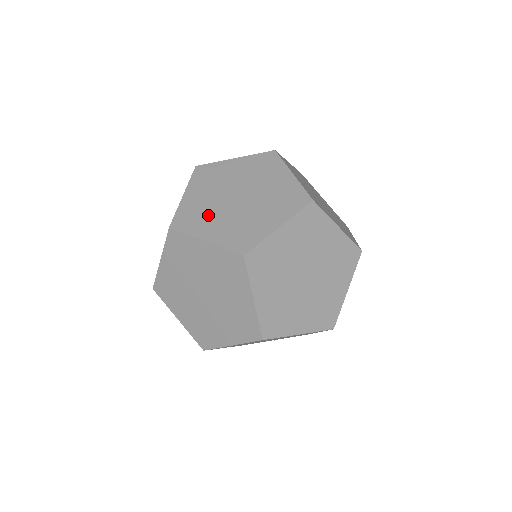
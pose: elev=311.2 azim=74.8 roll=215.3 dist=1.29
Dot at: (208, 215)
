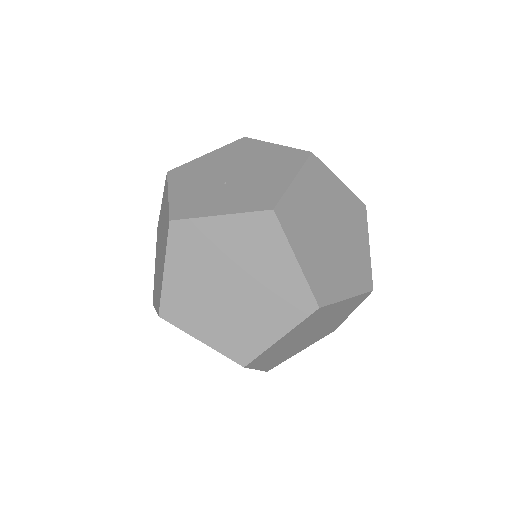
Dot at: (199, 307)
